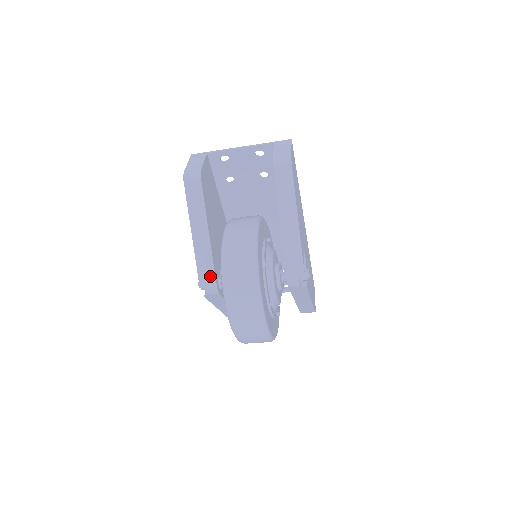
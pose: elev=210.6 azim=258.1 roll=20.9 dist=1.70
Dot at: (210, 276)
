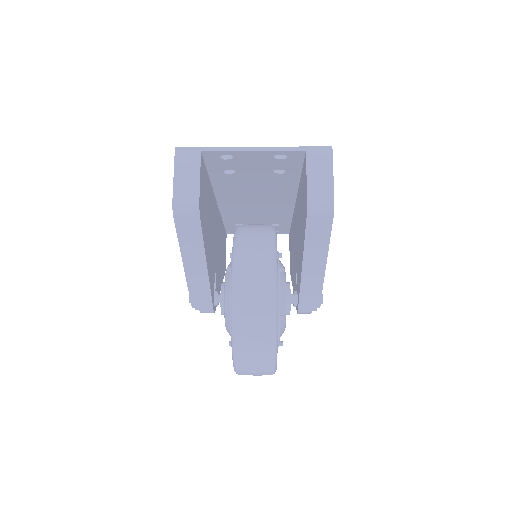
Dot at: (206, 303)
